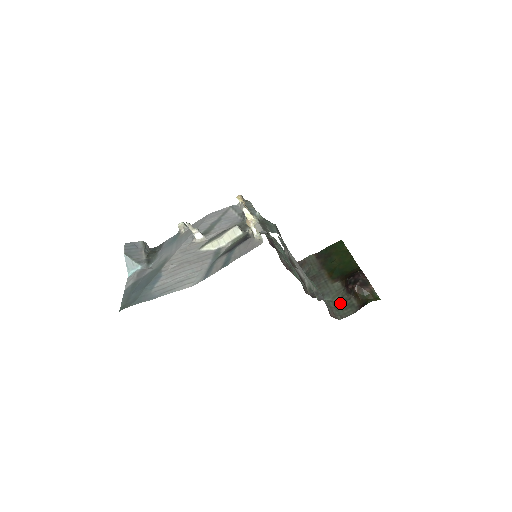
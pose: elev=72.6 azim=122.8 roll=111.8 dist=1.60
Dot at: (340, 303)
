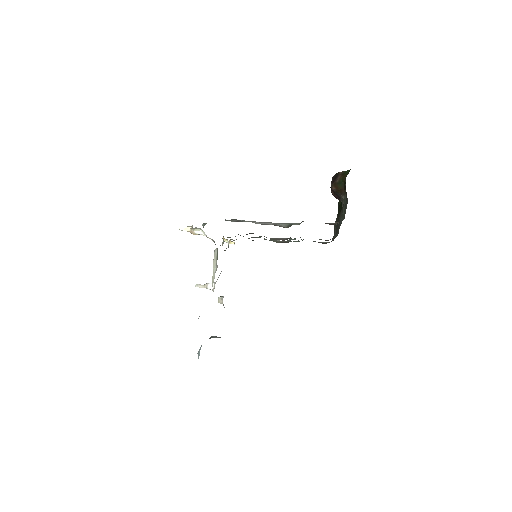
Dot at: occluded
